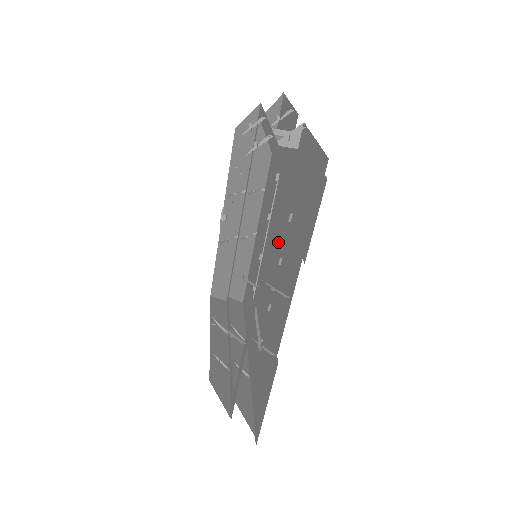
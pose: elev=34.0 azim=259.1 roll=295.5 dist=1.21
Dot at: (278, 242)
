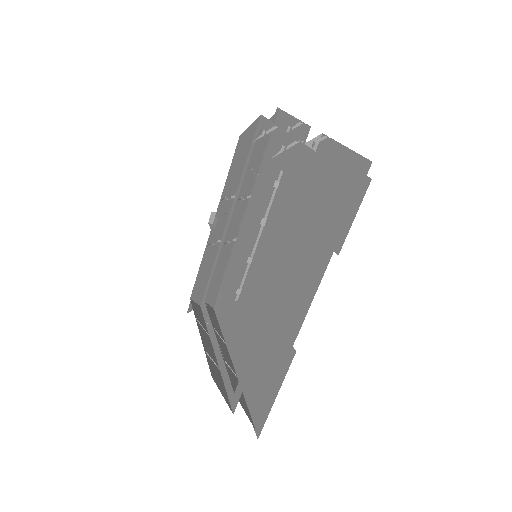
Dot at: (280, 243)
